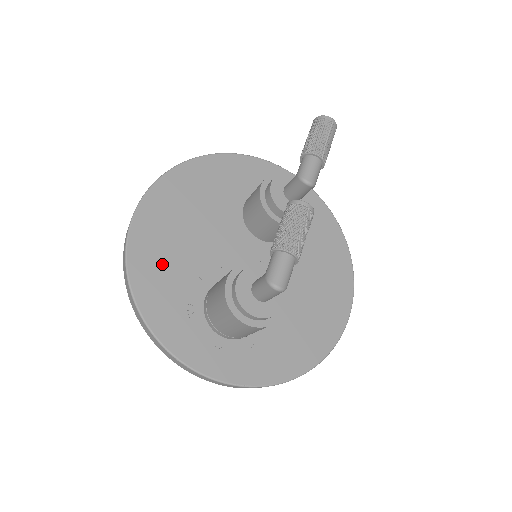
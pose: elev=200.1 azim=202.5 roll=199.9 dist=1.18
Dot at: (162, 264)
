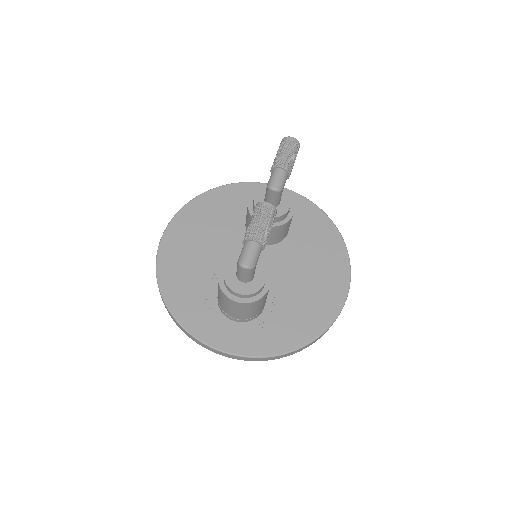
Dot at: (183, 273)
